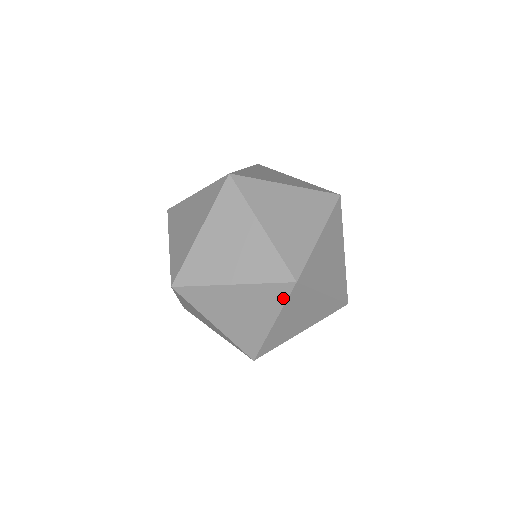
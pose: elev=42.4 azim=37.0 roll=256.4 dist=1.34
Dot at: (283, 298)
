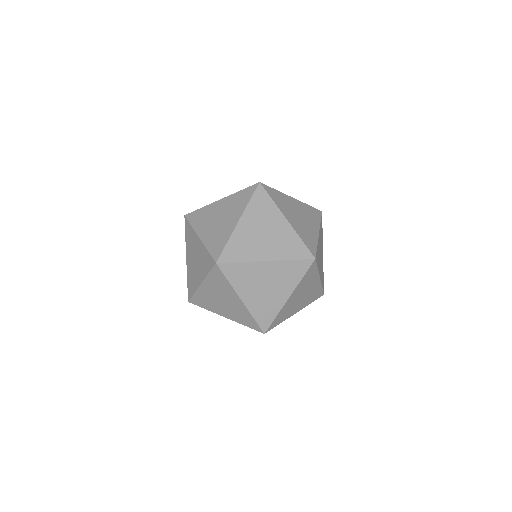
Dot at: occluded
